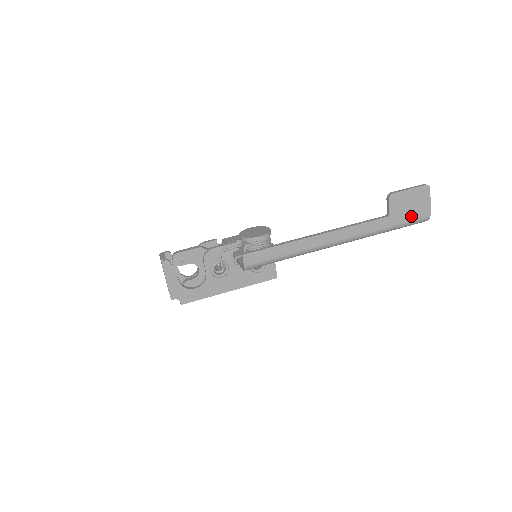
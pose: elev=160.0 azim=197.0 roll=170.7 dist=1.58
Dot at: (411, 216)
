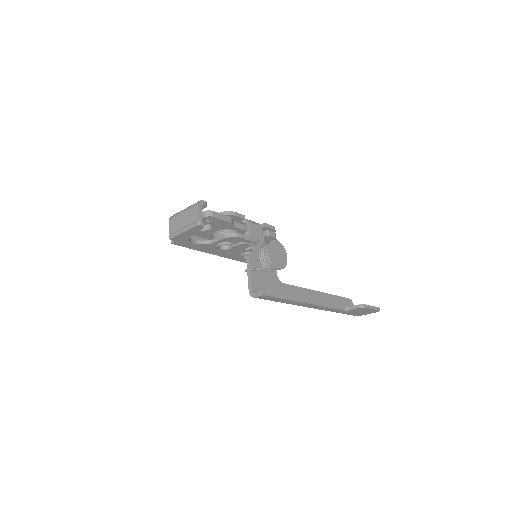
Dot at: (353, 314)
